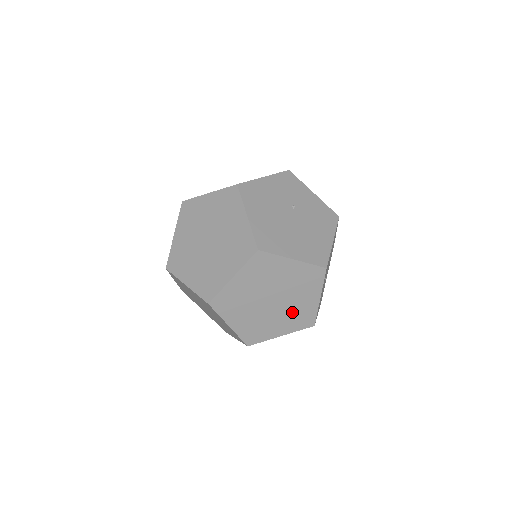
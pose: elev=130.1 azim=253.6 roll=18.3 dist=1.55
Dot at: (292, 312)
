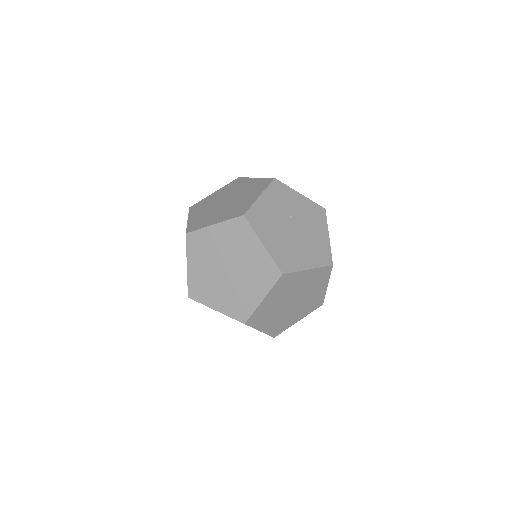
Dot at: (307, 303)
